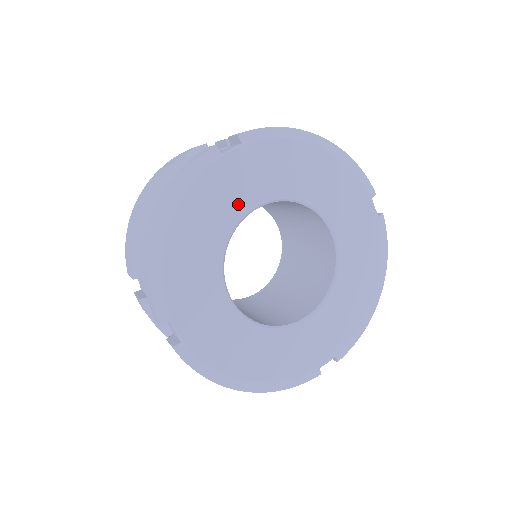
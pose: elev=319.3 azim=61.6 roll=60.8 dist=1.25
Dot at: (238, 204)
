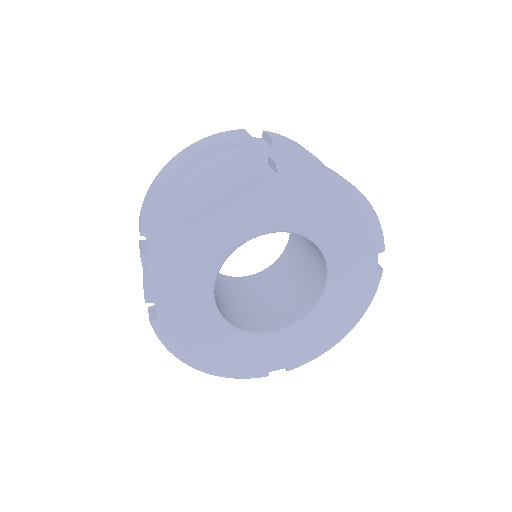
Dot at: (252, 225)
